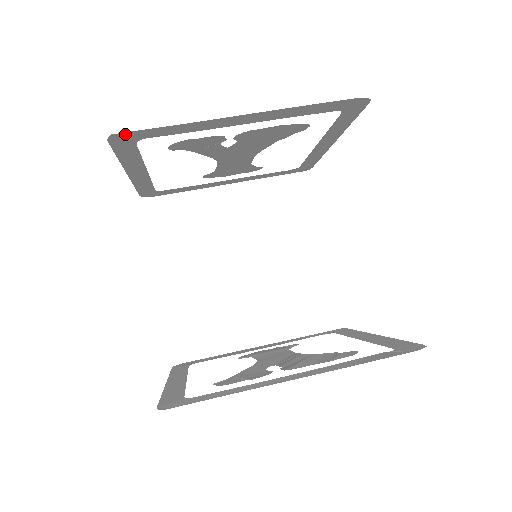
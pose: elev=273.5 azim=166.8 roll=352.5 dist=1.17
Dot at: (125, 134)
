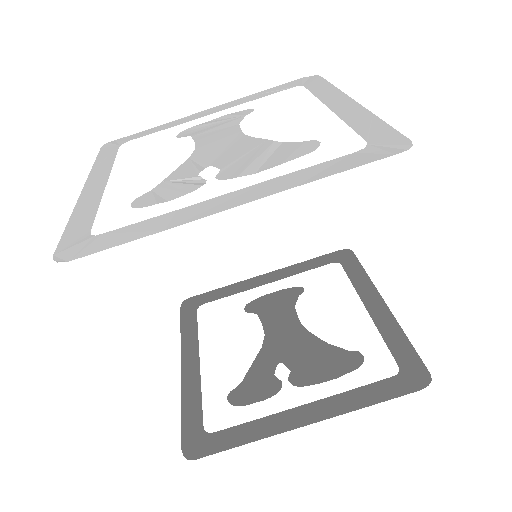
Dot at: (74, 255)
